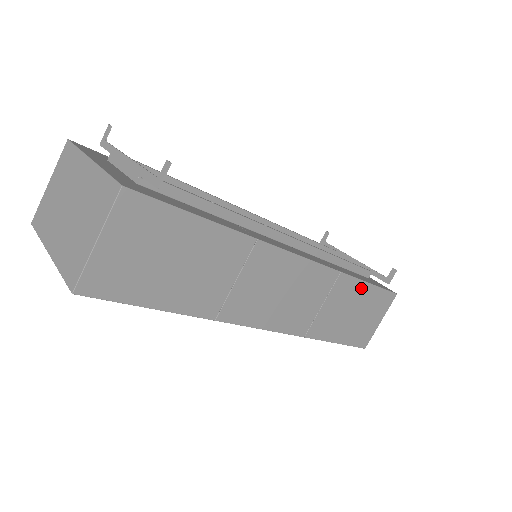
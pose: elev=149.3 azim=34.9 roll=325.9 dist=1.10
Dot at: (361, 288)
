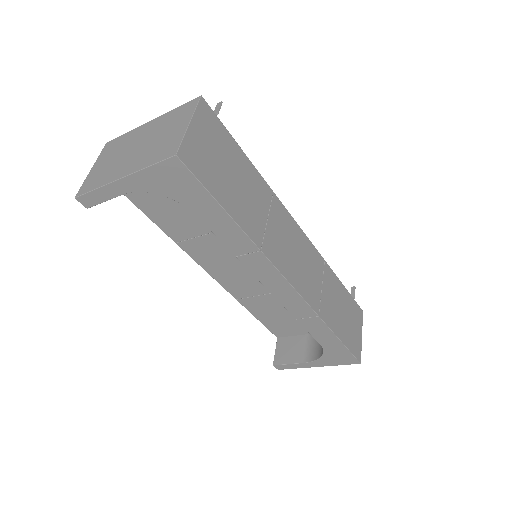
Dot at: (340, 287)
